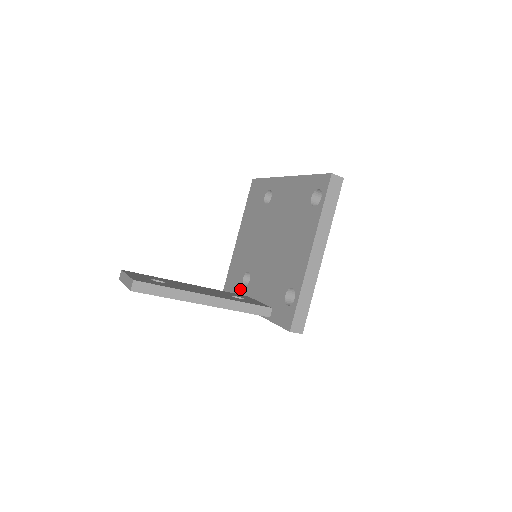
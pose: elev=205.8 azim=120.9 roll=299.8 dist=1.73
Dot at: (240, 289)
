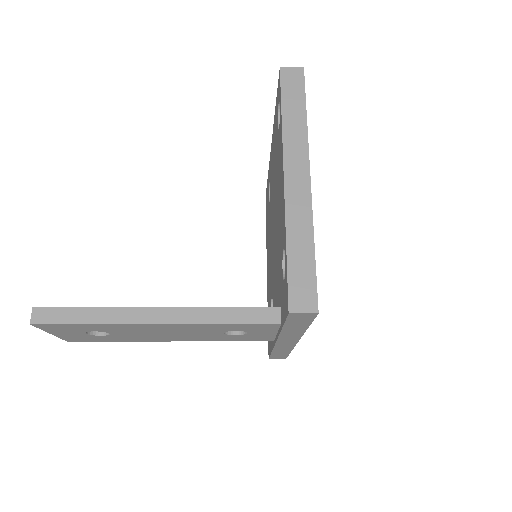
Dot at: occluded
